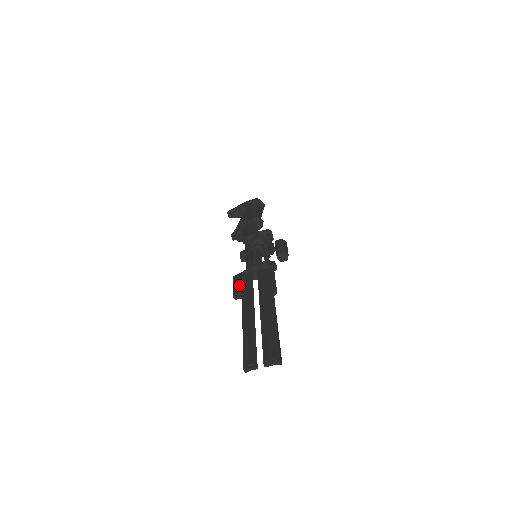
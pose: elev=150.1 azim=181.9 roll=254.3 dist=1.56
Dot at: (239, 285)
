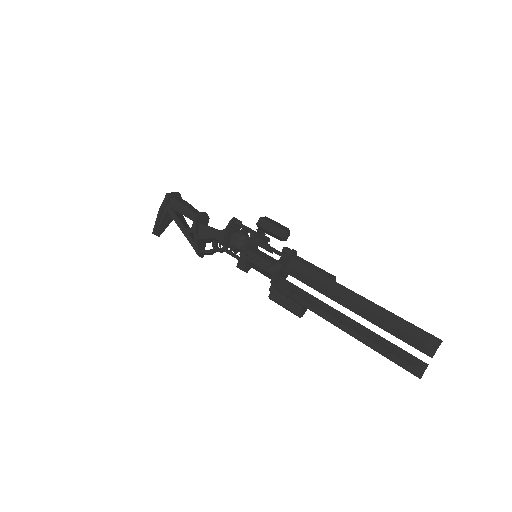
Dot at: (290, 302)
